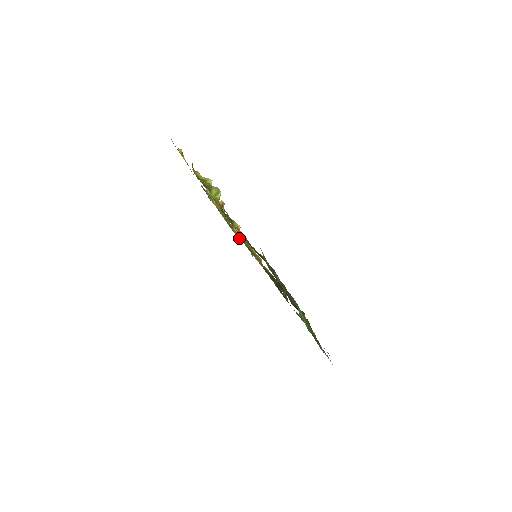
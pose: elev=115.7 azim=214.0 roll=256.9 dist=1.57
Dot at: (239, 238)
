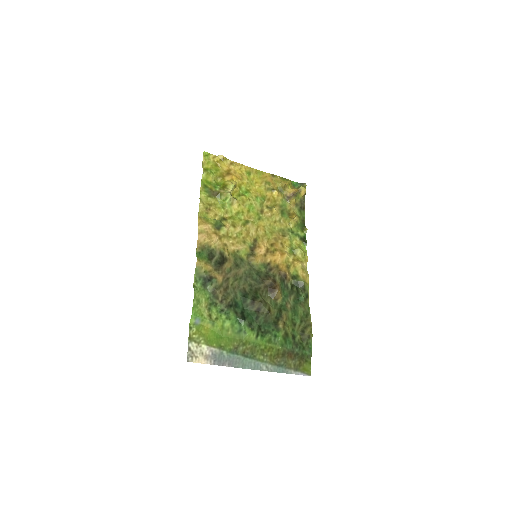
Dot at: (304, 226)
